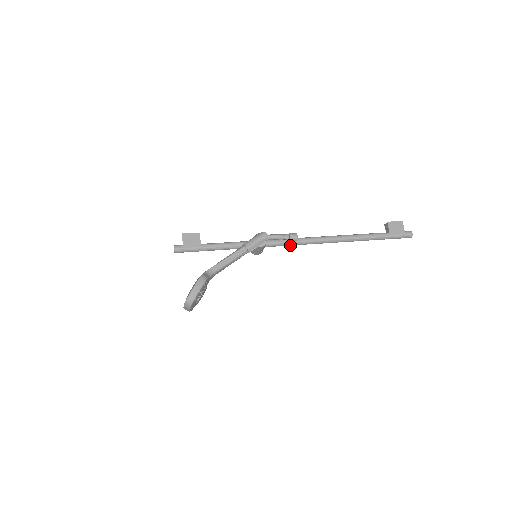
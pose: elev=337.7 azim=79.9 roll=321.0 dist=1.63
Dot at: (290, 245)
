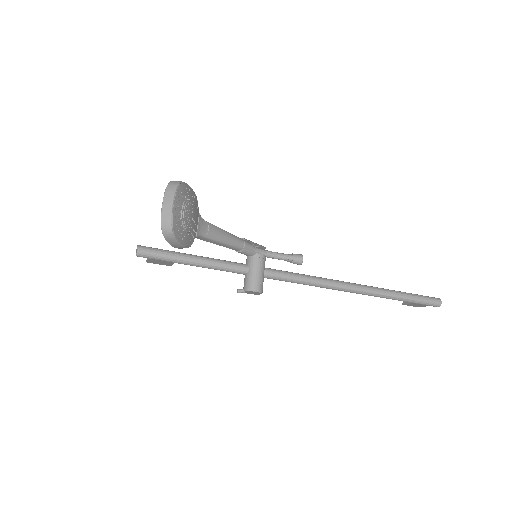
Dot at: (297, 277)
